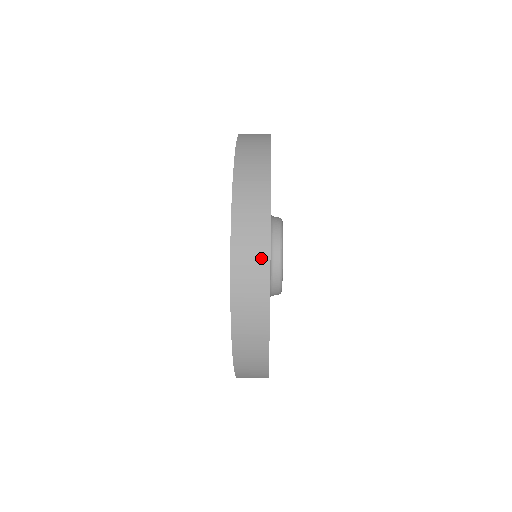
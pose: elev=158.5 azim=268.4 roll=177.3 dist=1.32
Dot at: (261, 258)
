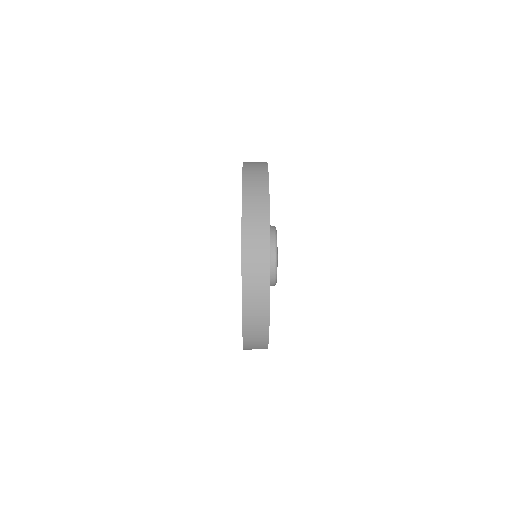
Dot at: (264, 265)
